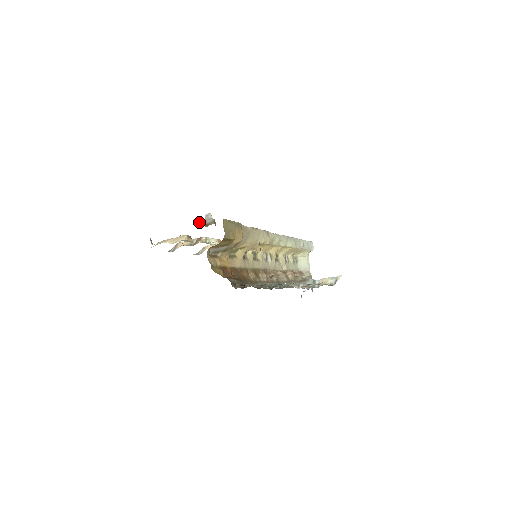
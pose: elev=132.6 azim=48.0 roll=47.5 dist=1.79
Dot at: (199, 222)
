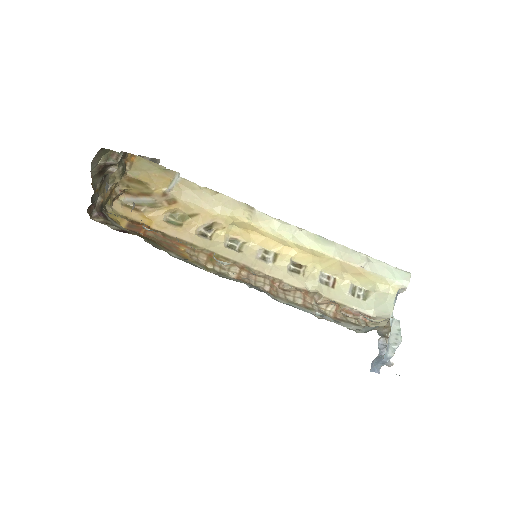
Dot at: occluded
